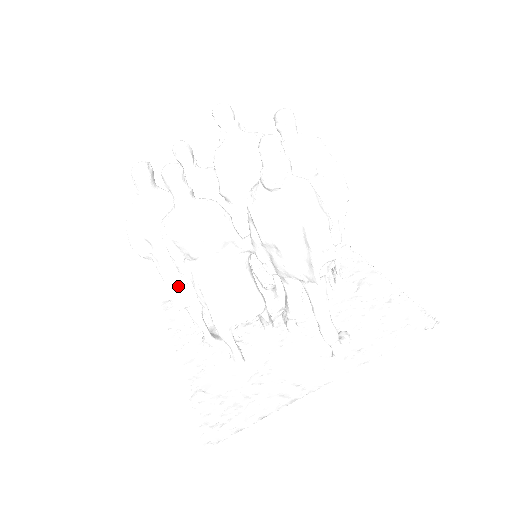
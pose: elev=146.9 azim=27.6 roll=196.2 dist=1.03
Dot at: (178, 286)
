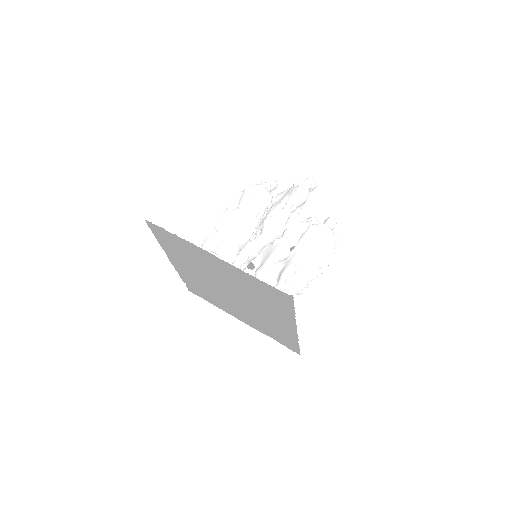
Dot at: occluded
